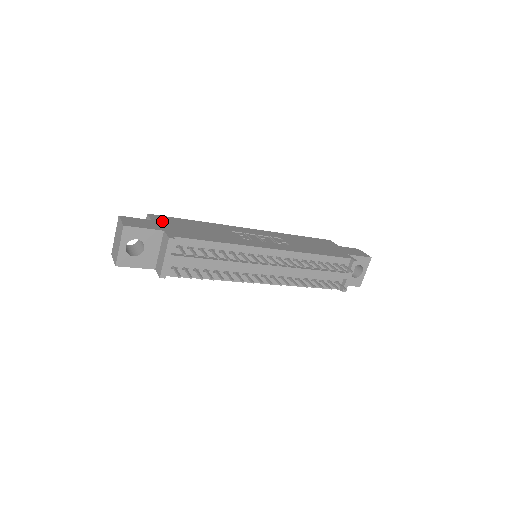
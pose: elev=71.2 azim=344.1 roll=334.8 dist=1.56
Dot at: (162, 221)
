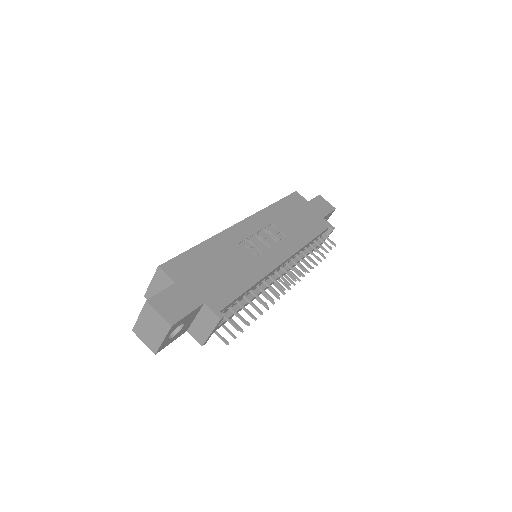
Dot at: (184, 276)
